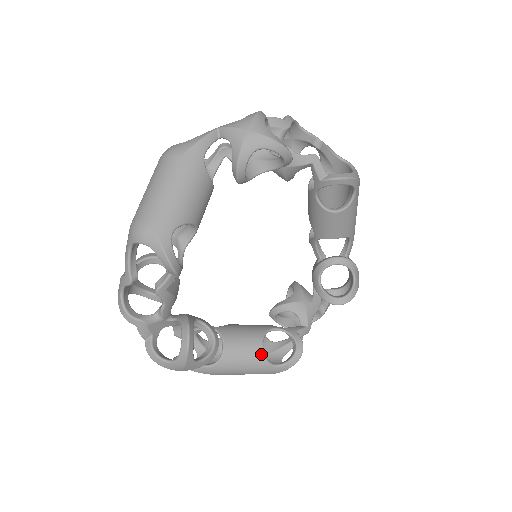
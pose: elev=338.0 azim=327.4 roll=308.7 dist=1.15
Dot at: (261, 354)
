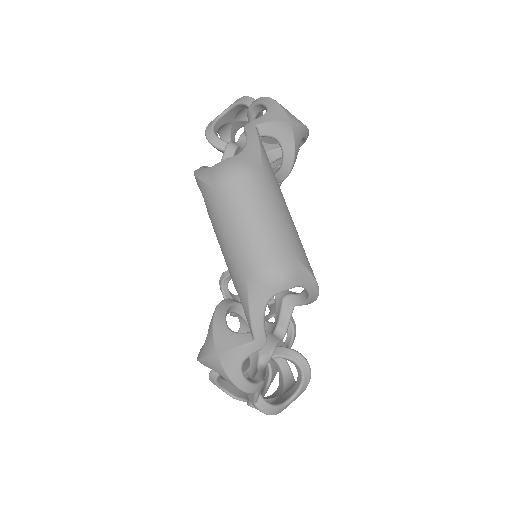
Dot at: occluded
